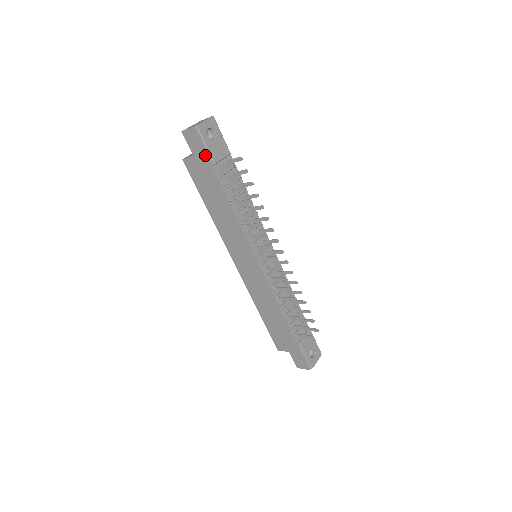
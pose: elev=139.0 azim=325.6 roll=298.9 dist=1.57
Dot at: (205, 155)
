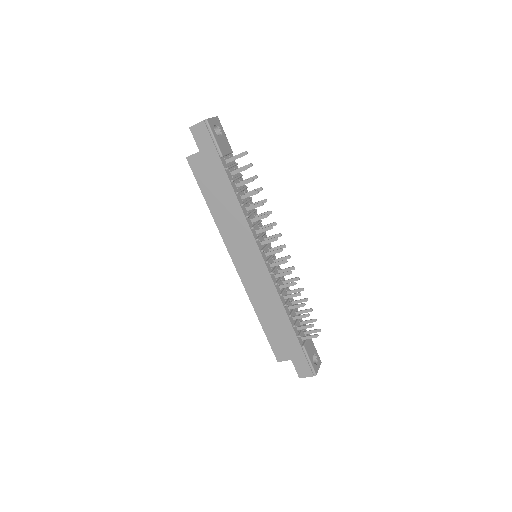
Dot at: (213, 148)
